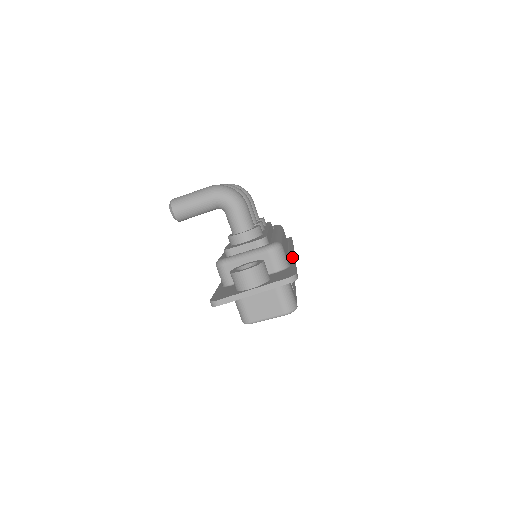
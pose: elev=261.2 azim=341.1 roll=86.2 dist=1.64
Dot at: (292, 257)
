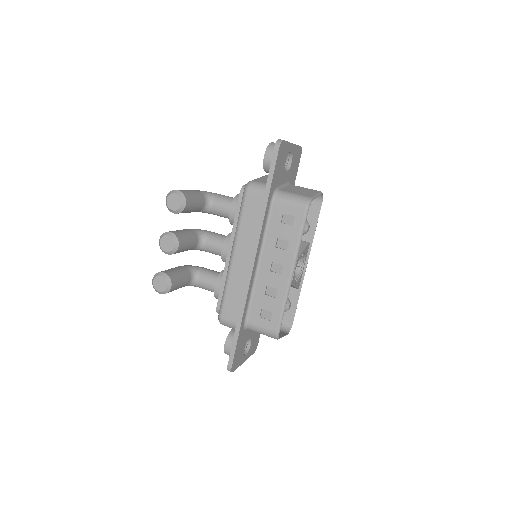
Dot at: occluded
